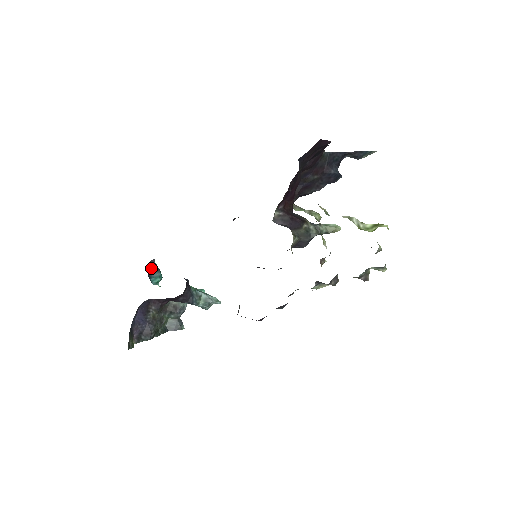
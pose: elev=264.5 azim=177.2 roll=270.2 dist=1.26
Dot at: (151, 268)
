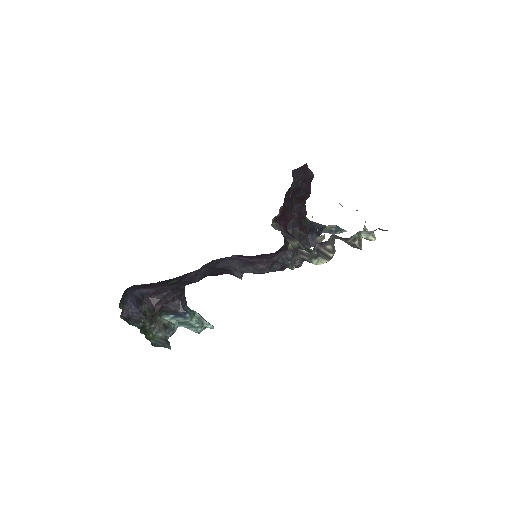
Dot at: occluded
